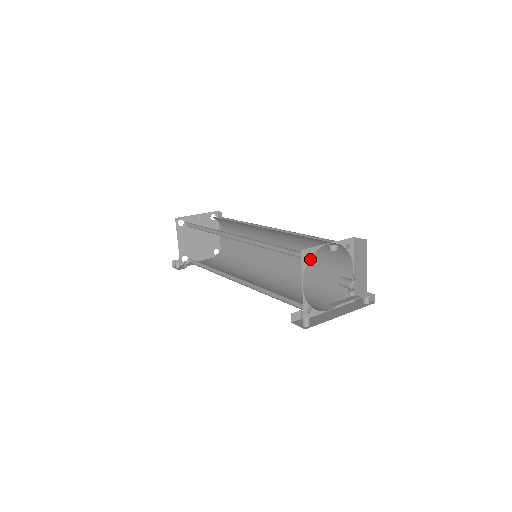
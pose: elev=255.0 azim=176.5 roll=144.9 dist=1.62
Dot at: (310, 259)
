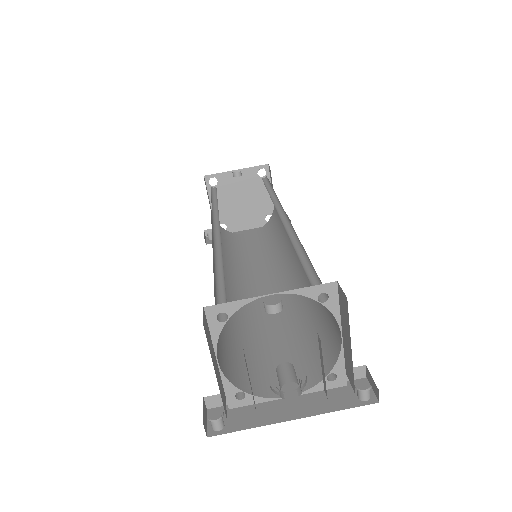
Dot at: occluded
